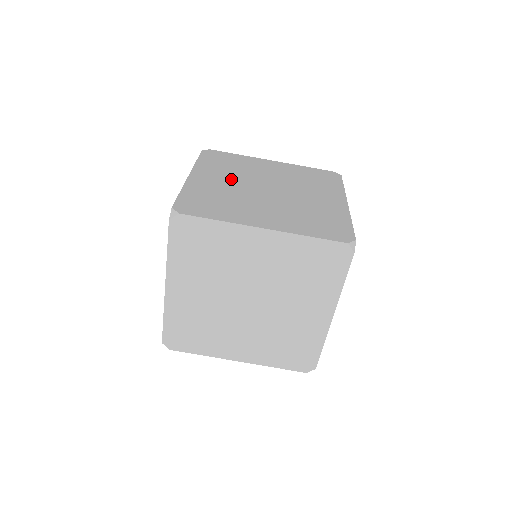
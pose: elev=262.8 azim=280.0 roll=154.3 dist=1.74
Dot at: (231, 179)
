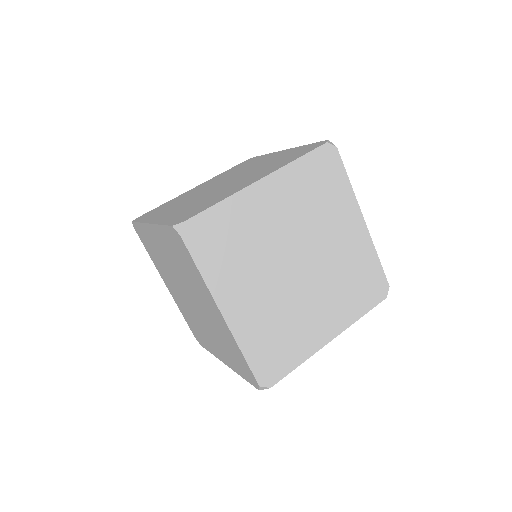
Dot at: (288, 220)
